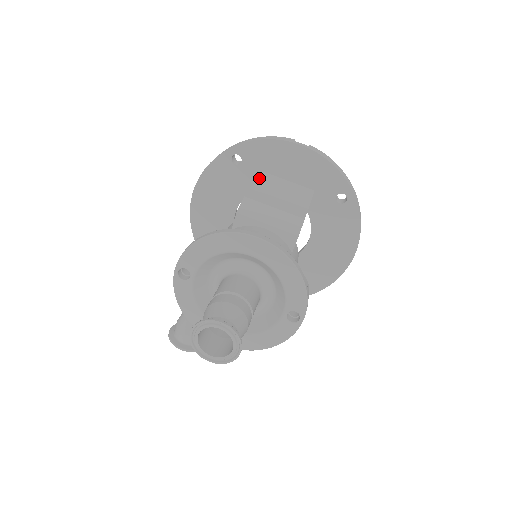
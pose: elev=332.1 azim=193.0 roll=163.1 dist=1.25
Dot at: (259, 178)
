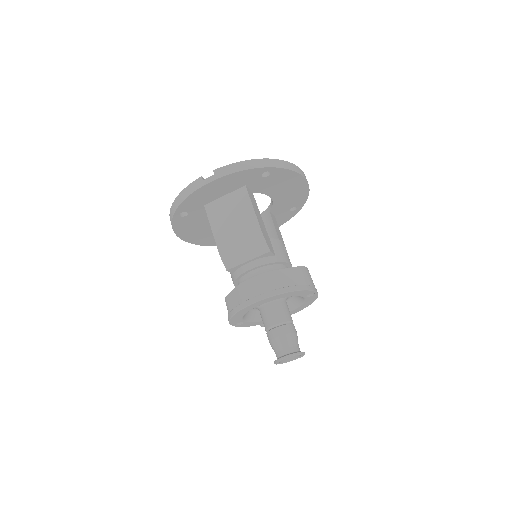
Dot at: (209, 218)
